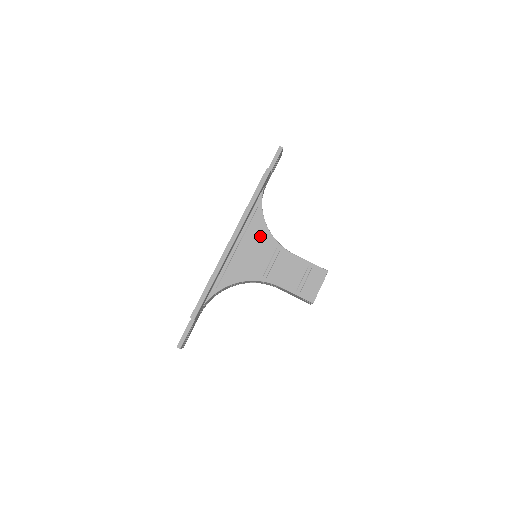
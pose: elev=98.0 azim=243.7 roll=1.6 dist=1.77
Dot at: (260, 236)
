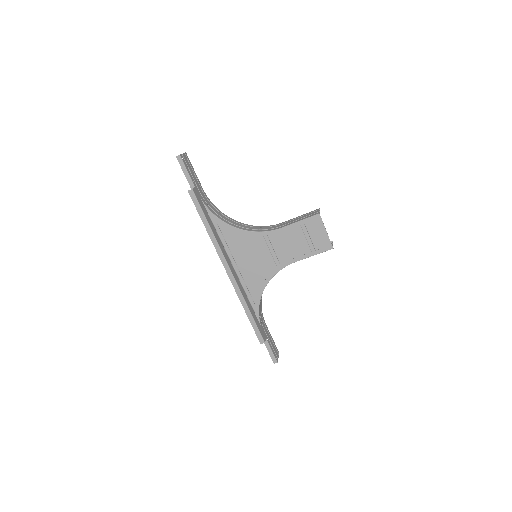
Dot at: (242, 241)
